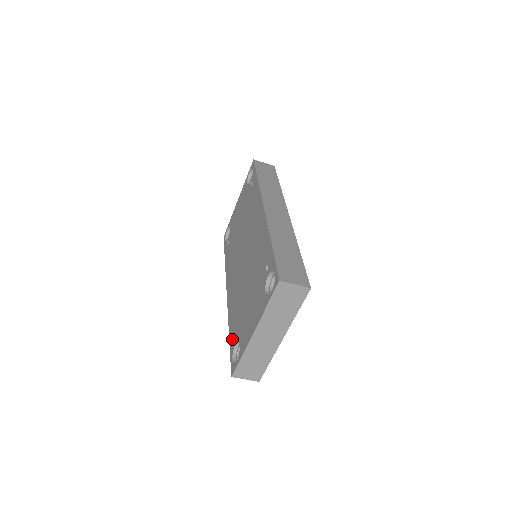
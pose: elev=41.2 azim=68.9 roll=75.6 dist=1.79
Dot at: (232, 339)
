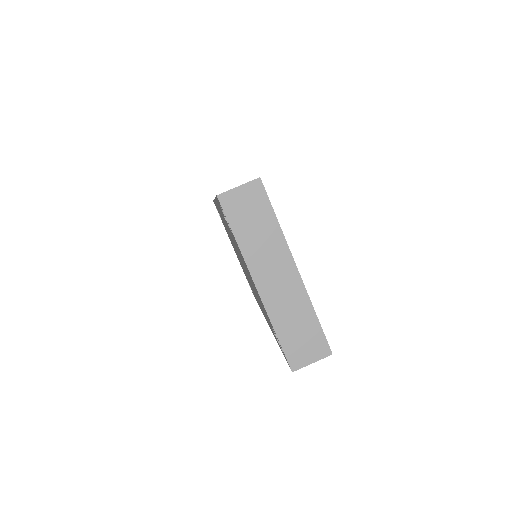
Dot at: occluded
